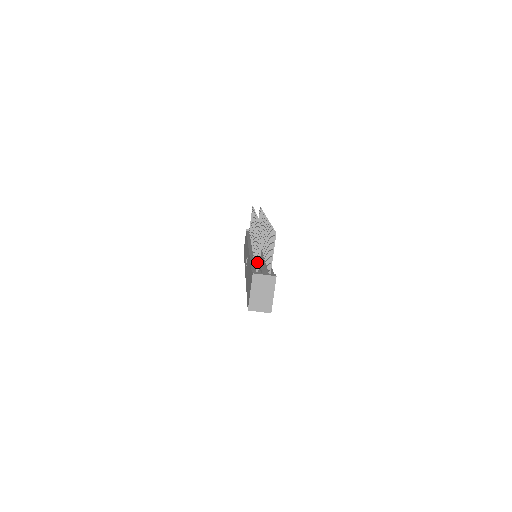
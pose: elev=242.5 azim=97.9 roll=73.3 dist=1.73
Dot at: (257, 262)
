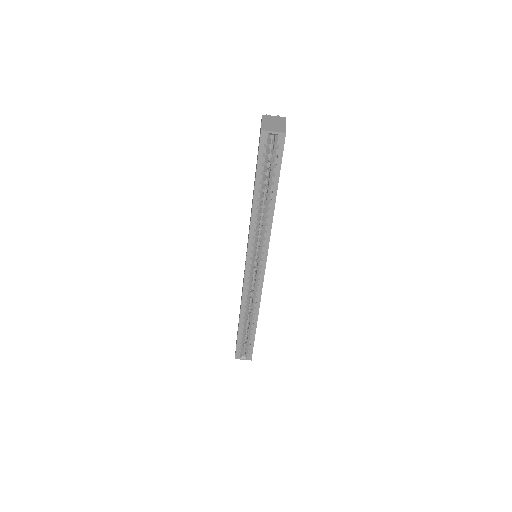
Dot at: occluded
